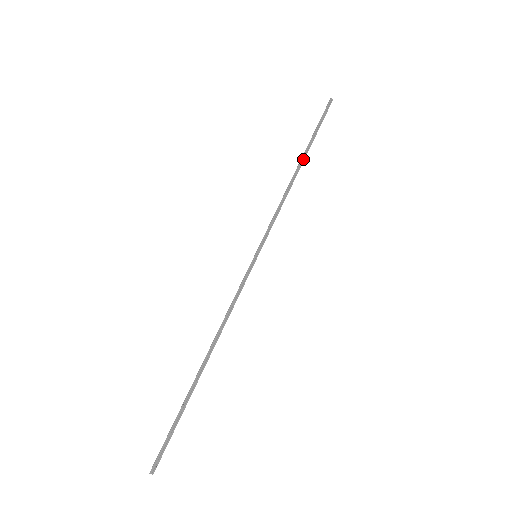
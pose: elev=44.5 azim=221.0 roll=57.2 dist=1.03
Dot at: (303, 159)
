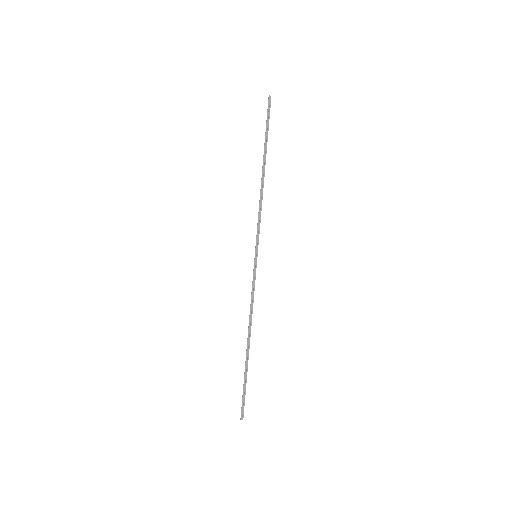
Dot at: (264, 162)
